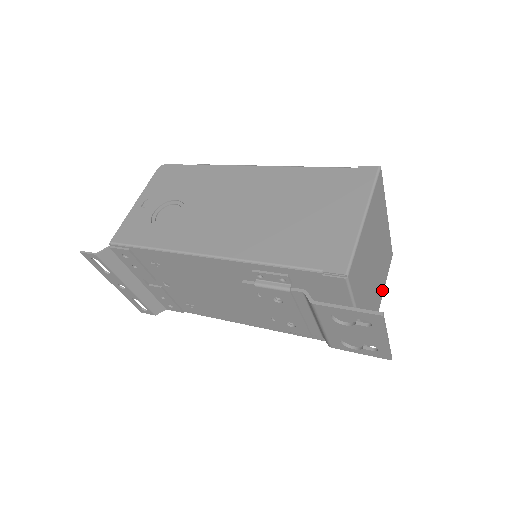
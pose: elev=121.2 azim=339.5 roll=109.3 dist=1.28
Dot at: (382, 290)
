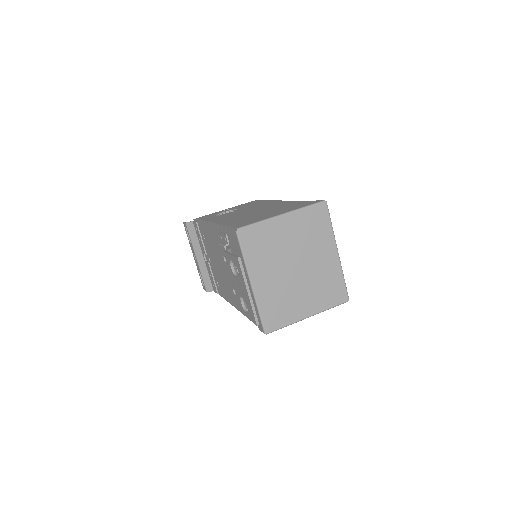
Dot at: (313, 309)
